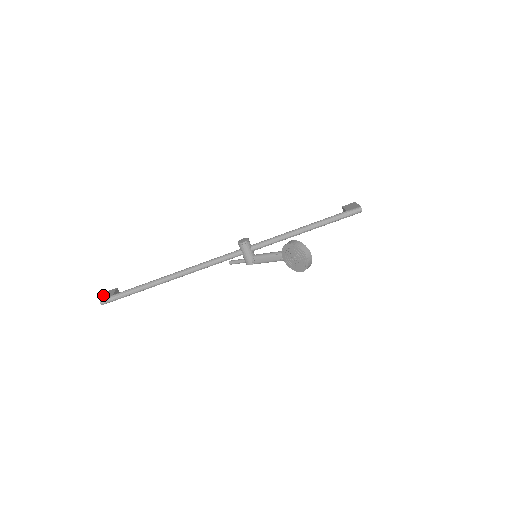
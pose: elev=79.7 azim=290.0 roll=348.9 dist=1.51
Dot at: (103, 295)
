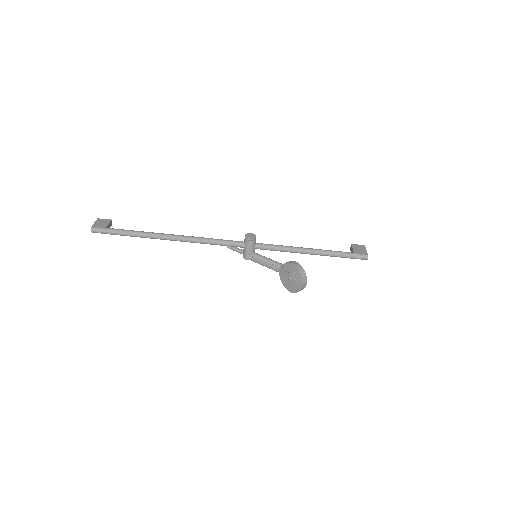
Dot at: (96, 222)
